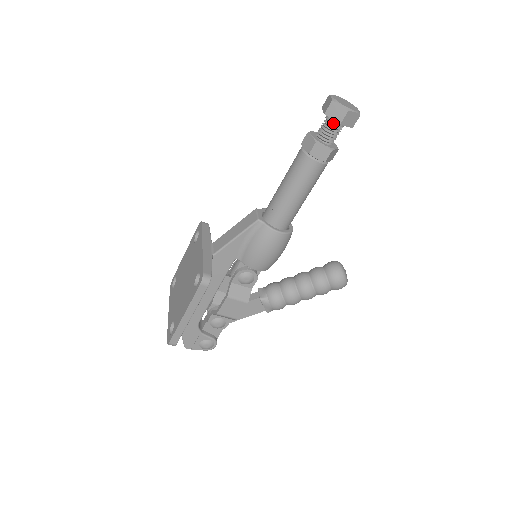
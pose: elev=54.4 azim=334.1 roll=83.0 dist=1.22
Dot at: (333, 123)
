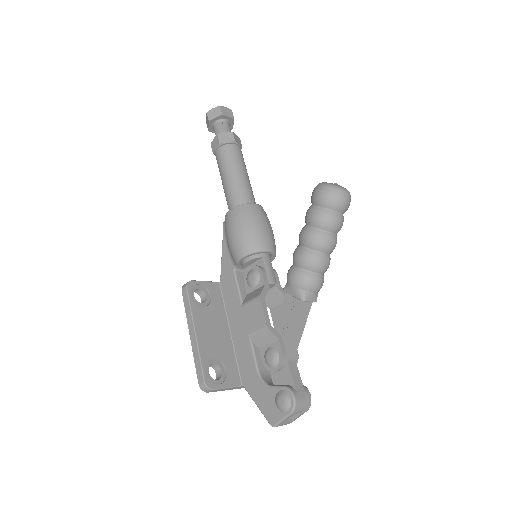
Dot at: (214, 127)
